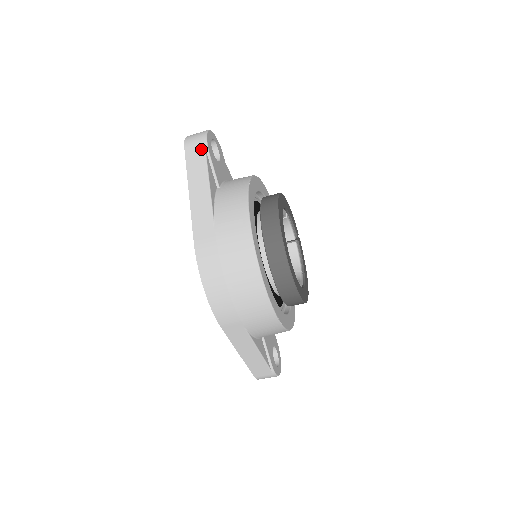
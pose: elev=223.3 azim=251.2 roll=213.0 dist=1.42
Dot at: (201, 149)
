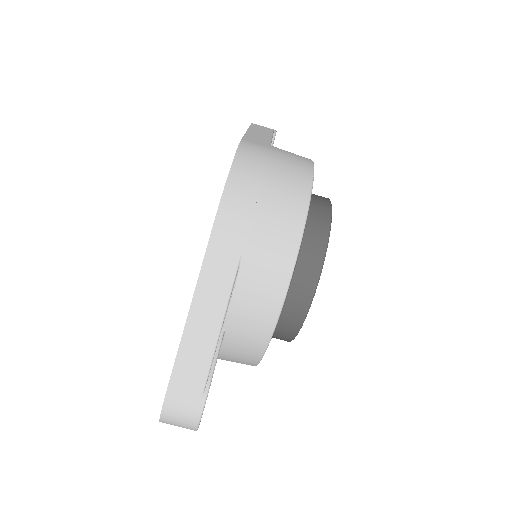
Dot at: (269, 129)
